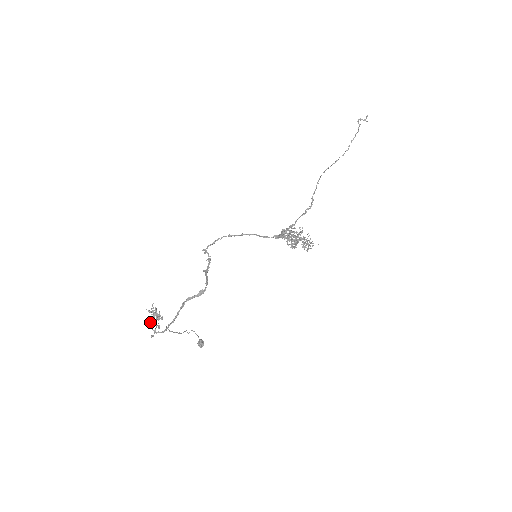
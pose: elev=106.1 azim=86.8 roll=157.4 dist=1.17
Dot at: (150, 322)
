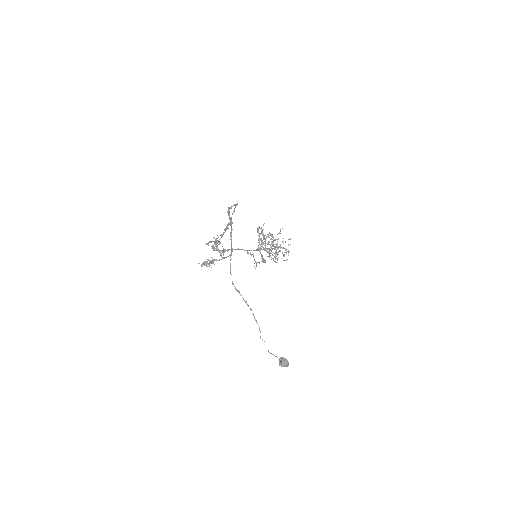
Dot at: occluded
